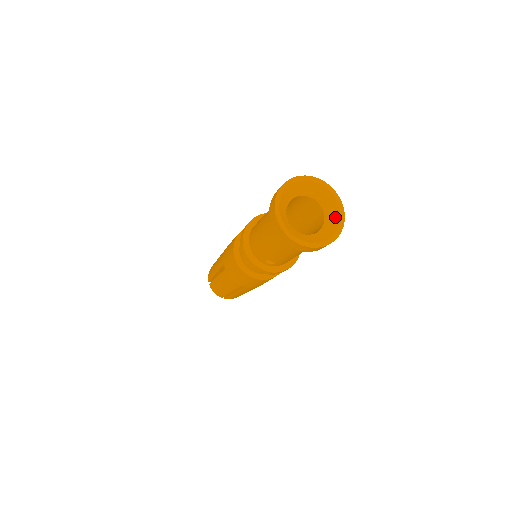
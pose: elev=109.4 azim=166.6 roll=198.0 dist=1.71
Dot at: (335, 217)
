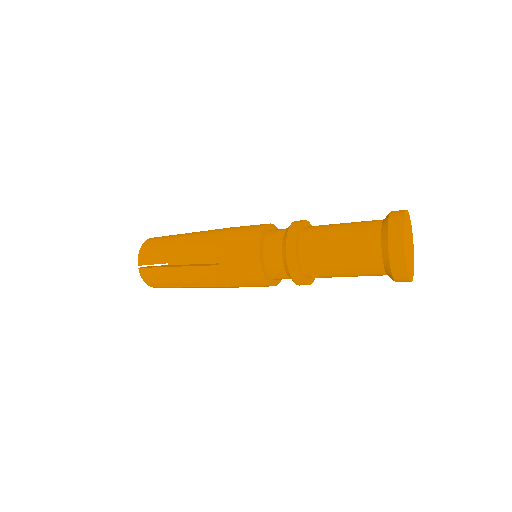
Dot at: (409, 252)
